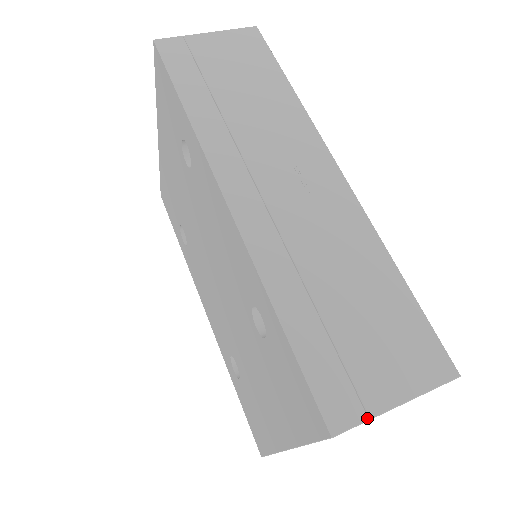
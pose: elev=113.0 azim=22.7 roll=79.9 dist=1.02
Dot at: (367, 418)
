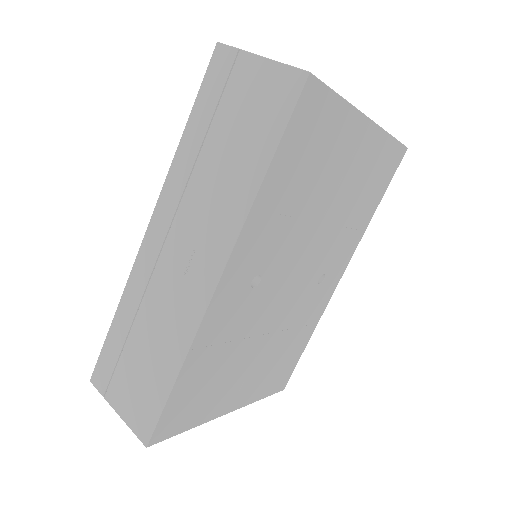
Dot at: (103, 396)
